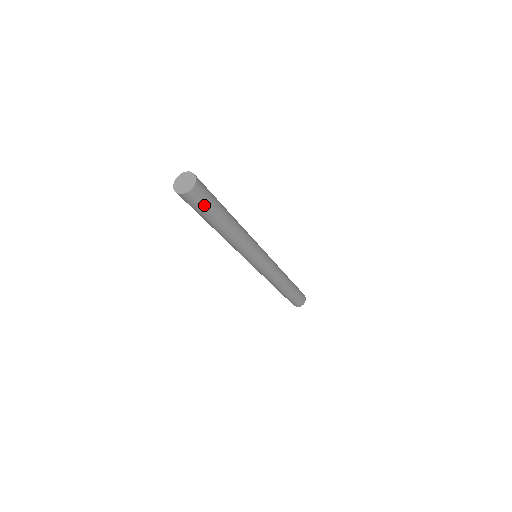
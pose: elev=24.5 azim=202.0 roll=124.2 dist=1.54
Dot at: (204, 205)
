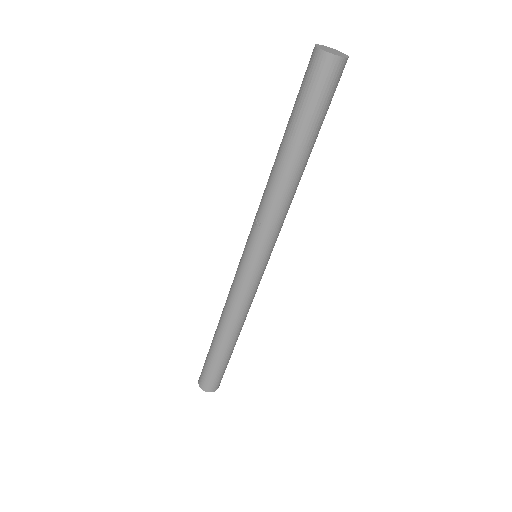
Dot at: (327, 98)
